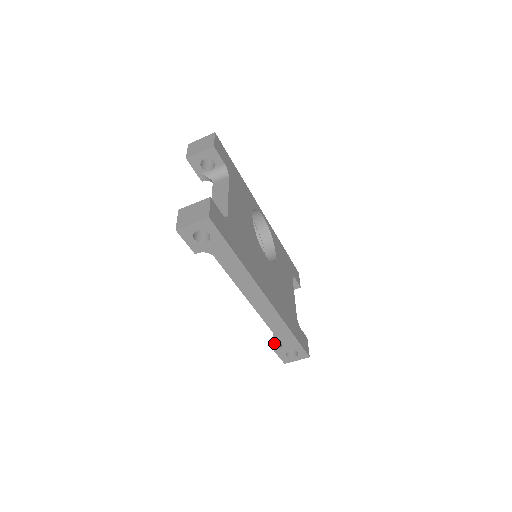
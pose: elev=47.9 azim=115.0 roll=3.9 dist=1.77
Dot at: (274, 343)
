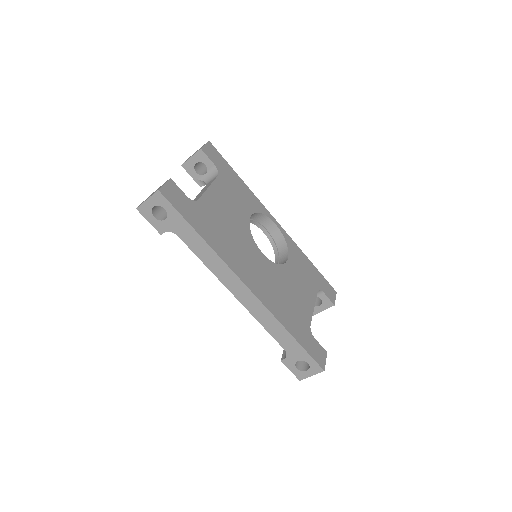
Dot at: (283, 353)
